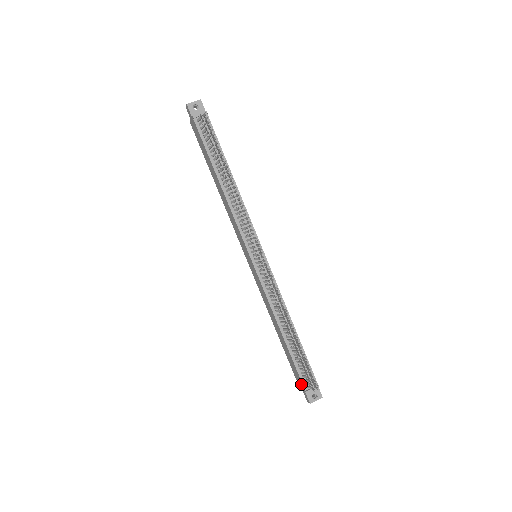
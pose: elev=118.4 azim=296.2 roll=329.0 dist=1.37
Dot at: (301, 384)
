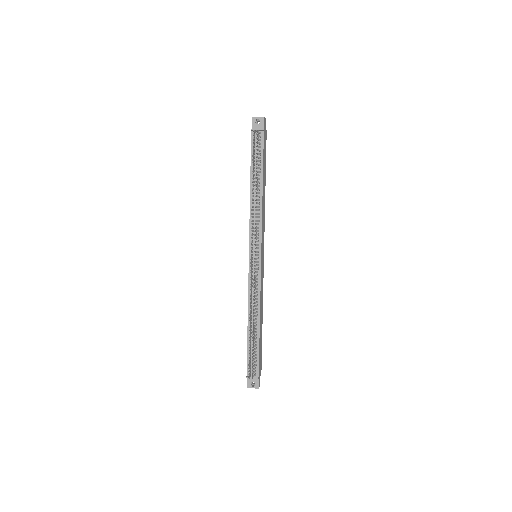
Dot at: (247, 369)
